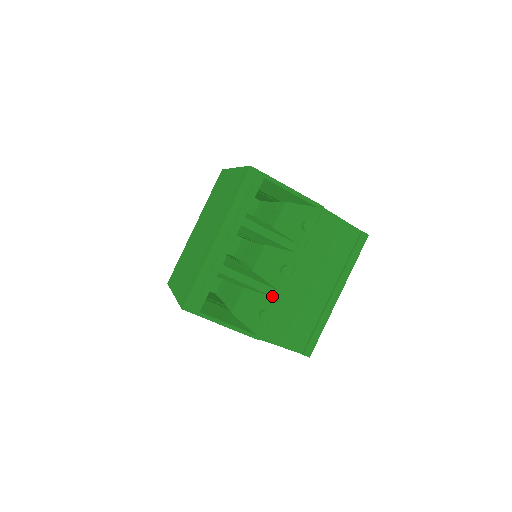
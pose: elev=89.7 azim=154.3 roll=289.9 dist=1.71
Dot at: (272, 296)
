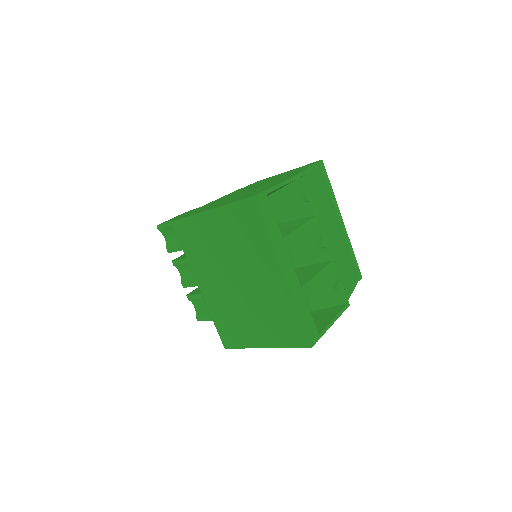
Dot at: (333, 269)
